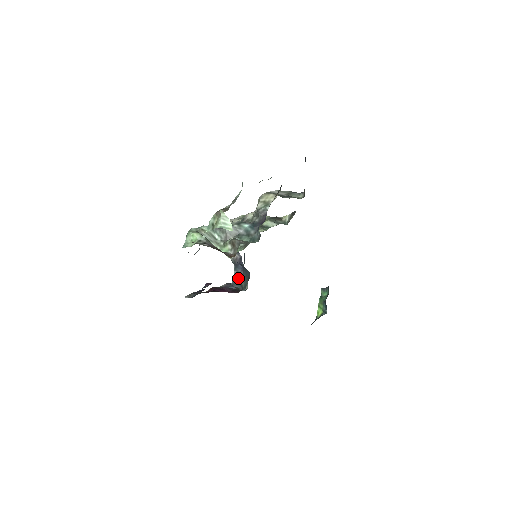
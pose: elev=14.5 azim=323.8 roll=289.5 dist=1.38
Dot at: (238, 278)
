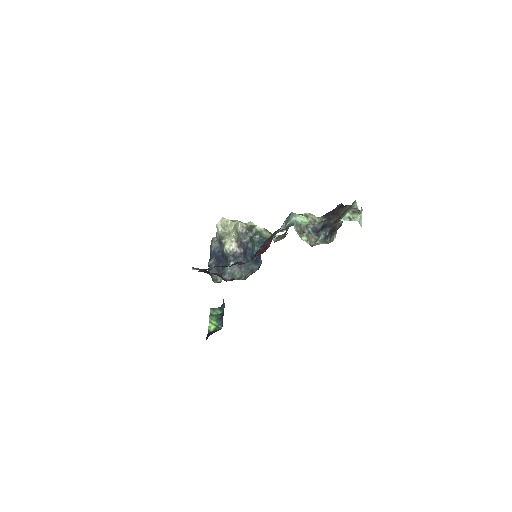
Dot at: (232, 269)
